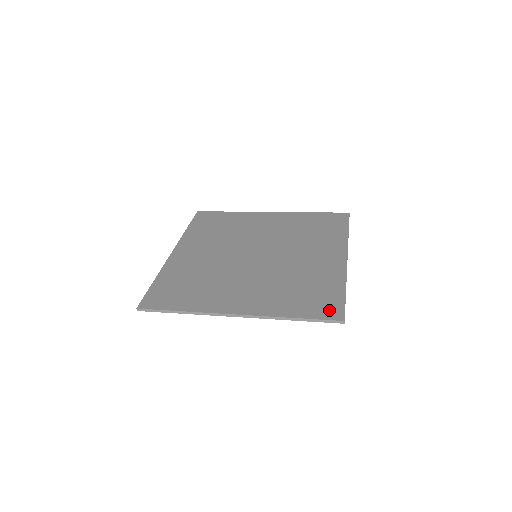
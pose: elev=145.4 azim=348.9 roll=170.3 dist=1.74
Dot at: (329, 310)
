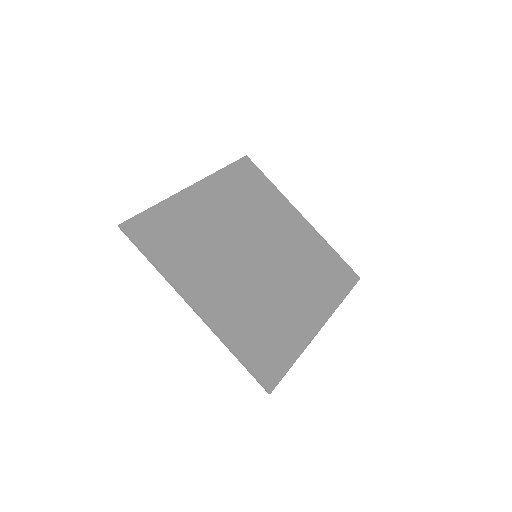
Dot at: (268, 371)
